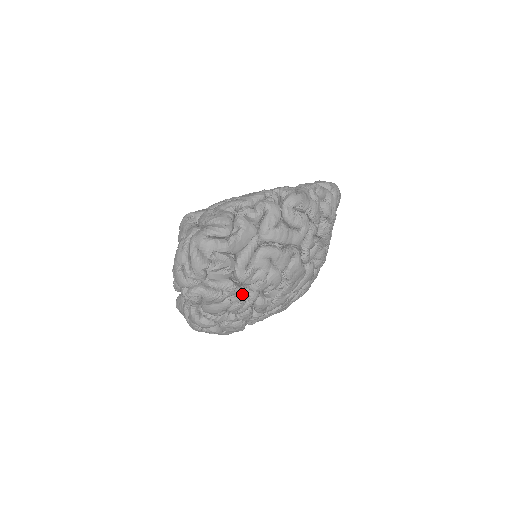
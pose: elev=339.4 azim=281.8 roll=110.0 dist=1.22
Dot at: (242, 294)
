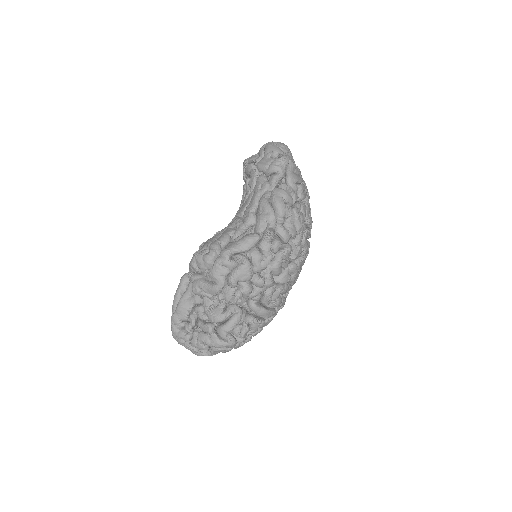
Dot at: occluded
